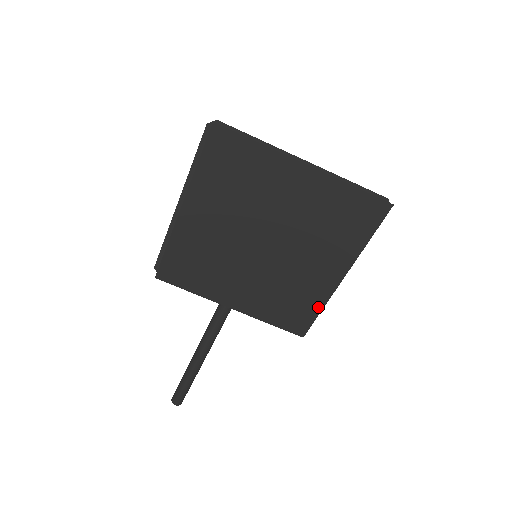
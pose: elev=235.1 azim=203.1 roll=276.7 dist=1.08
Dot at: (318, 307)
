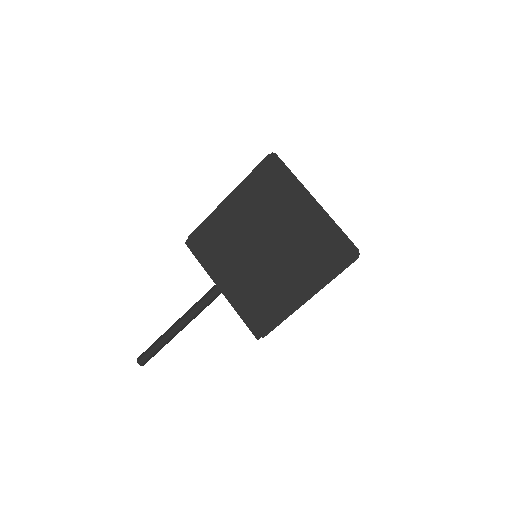
Dot at: (279, 317)
